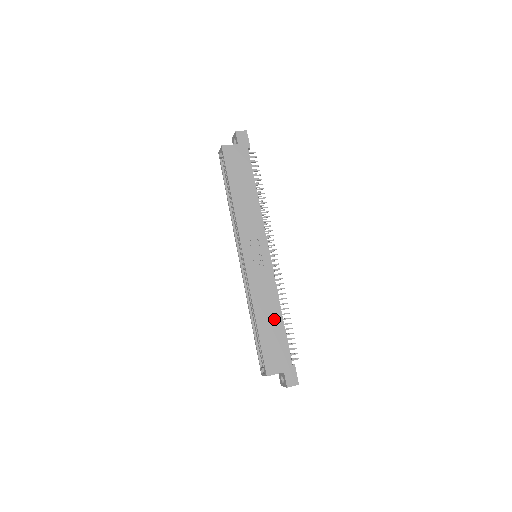
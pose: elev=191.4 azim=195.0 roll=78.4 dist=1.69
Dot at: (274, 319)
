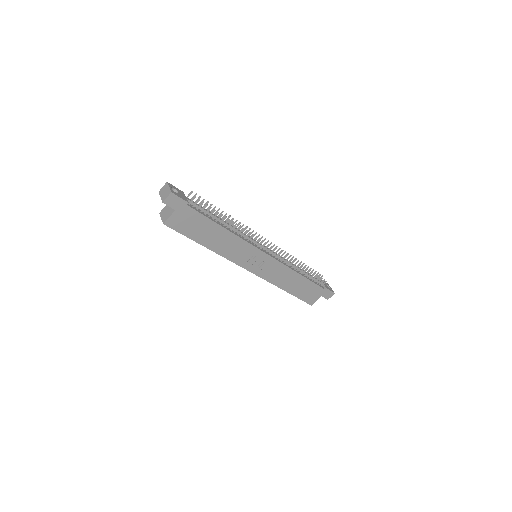
Dot at: (297, 281)
